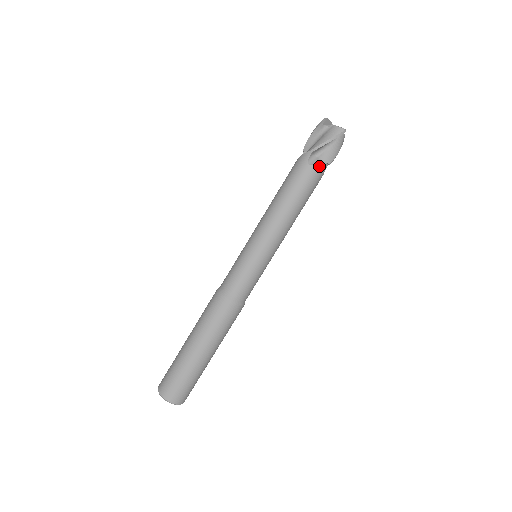
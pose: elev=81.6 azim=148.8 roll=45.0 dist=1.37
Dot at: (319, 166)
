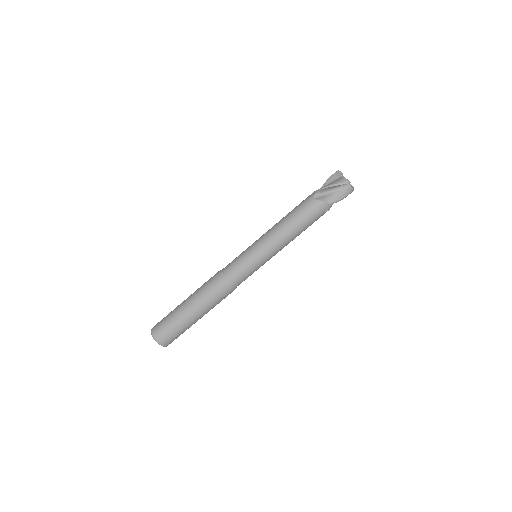
Dot at: (321, 202)
